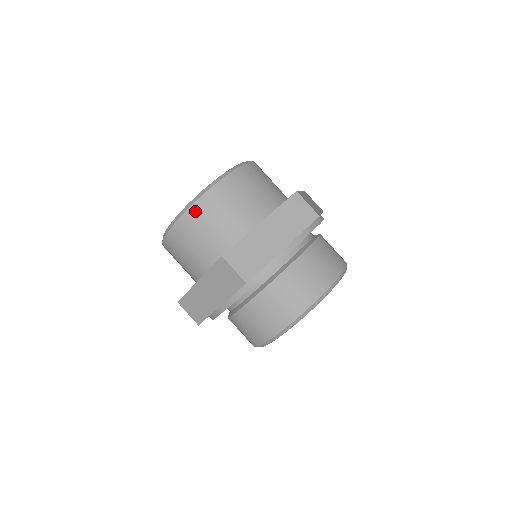
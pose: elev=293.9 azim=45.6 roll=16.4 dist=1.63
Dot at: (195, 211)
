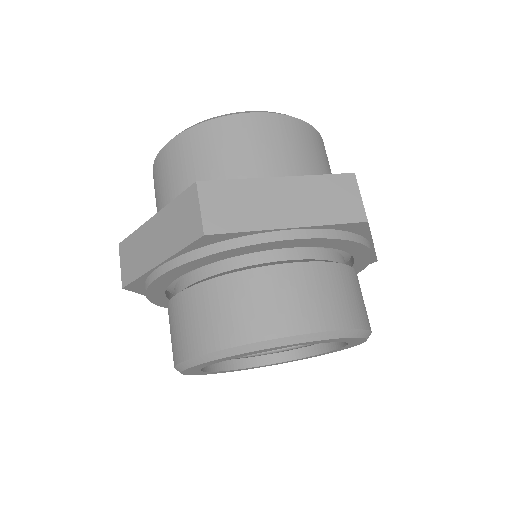
Dot at: (208, 129)
